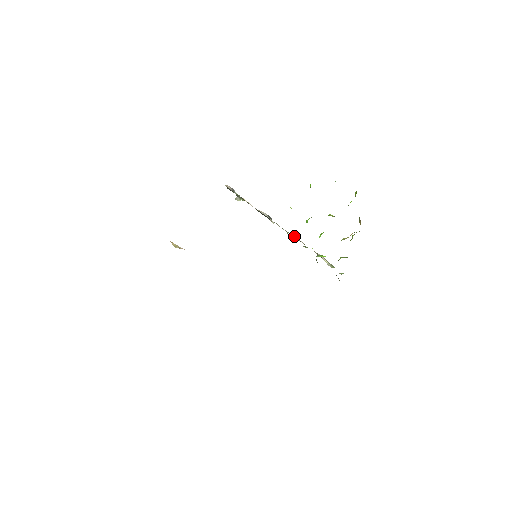
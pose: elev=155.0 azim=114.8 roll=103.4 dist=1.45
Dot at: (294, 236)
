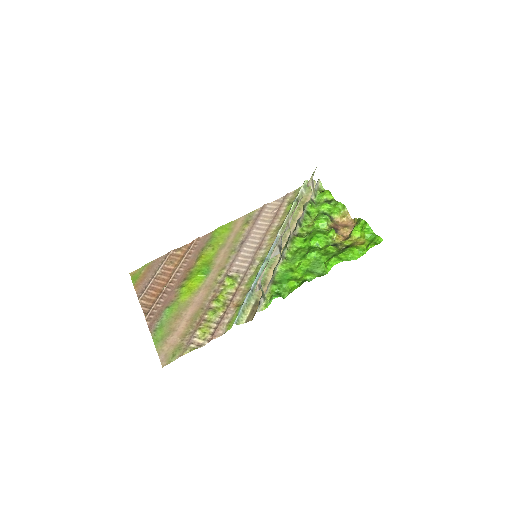
Dot at: occluded
